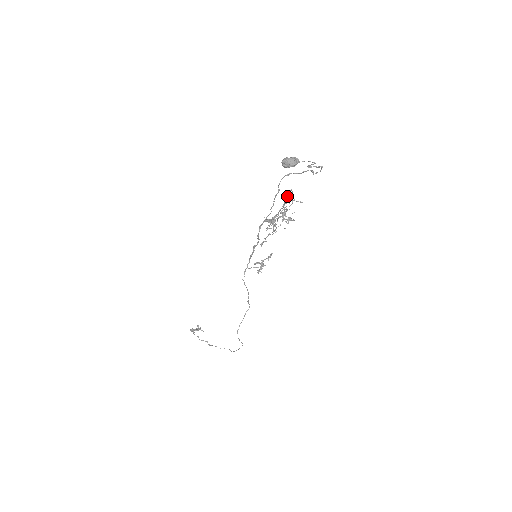
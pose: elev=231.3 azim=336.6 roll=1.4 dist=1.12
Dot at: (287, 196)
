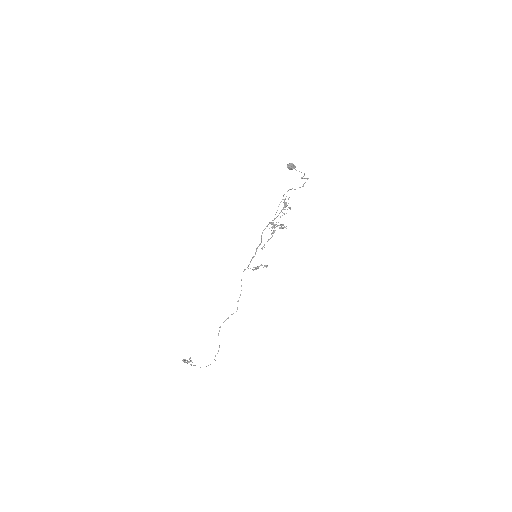
Dot at: occluded
